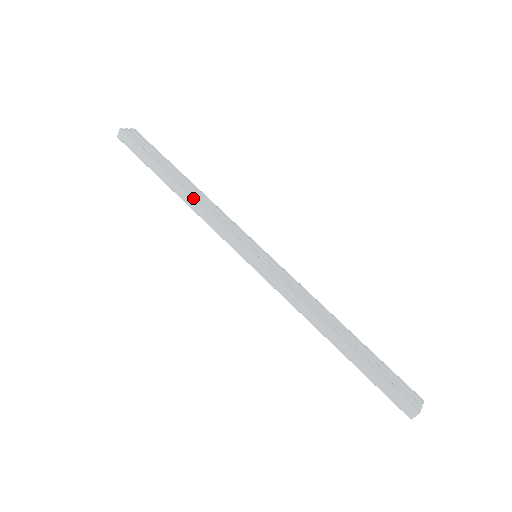
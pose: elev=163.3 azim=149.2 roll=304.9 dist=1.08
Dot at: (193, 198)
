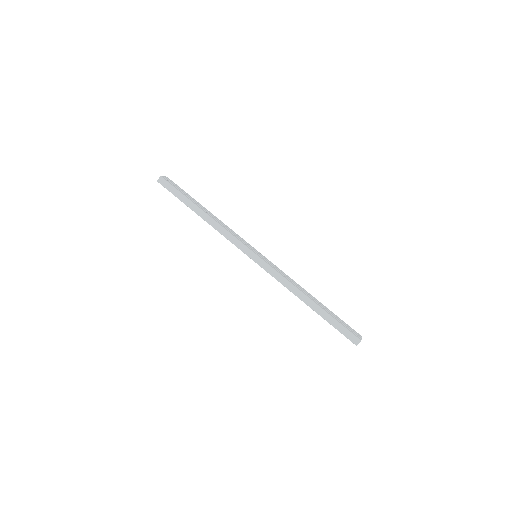
Dot at: (214, 220)
